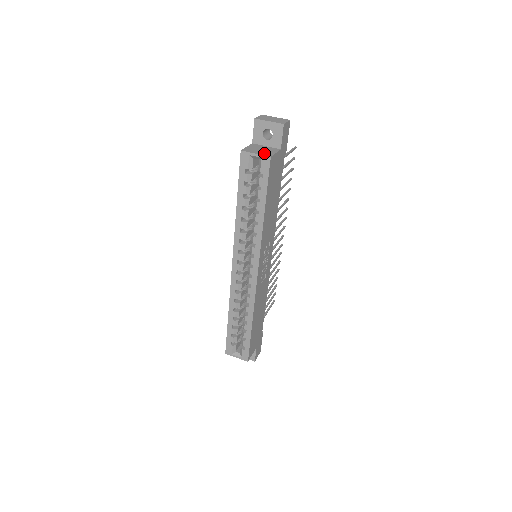
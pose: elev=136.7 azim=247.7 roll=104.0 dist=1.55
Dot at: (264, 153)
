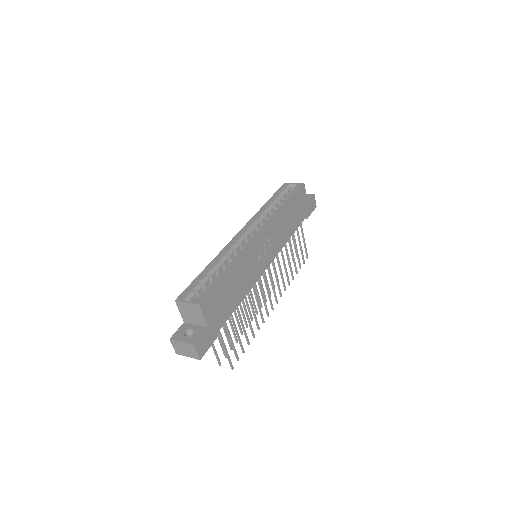
Dot at: occluded
